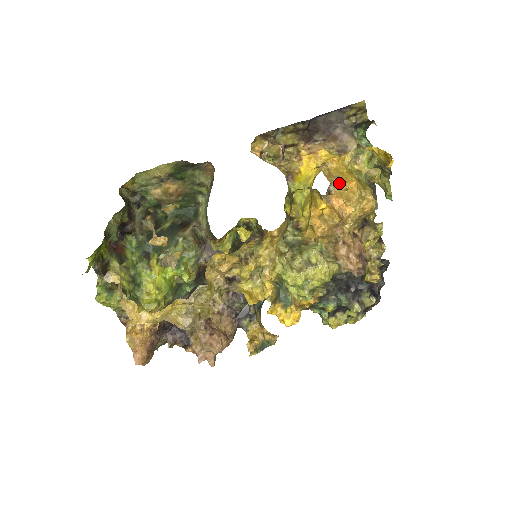
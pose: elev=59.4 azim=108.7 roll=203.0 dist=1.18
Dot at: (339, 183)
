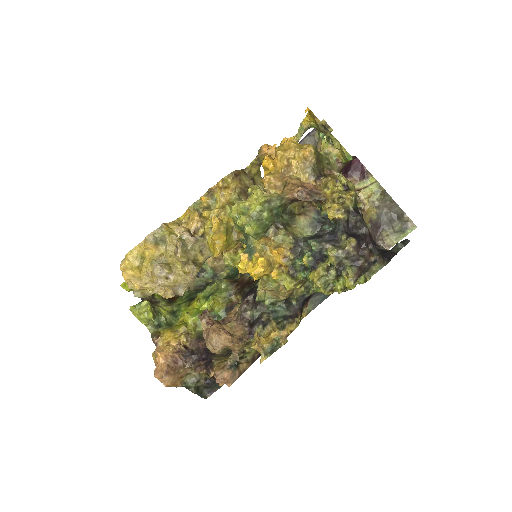
Dot at: (278, 146)
